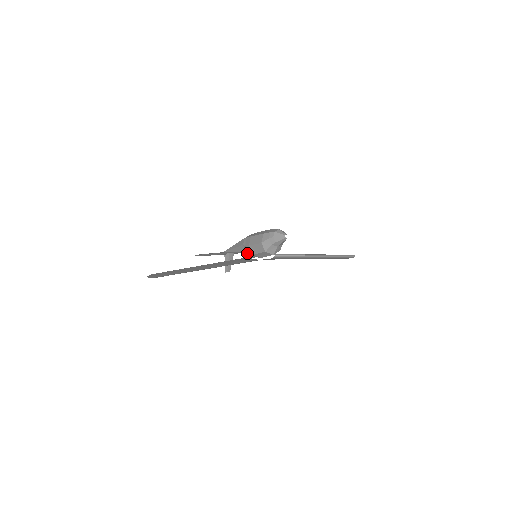
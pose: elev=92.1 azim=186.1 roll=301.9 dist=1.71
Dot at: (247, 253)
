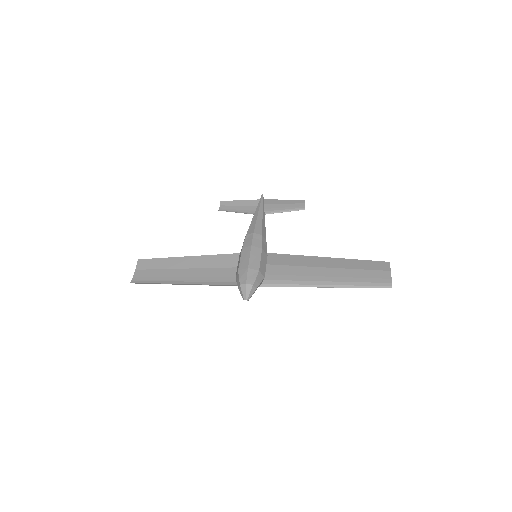
Dot at: occluded
